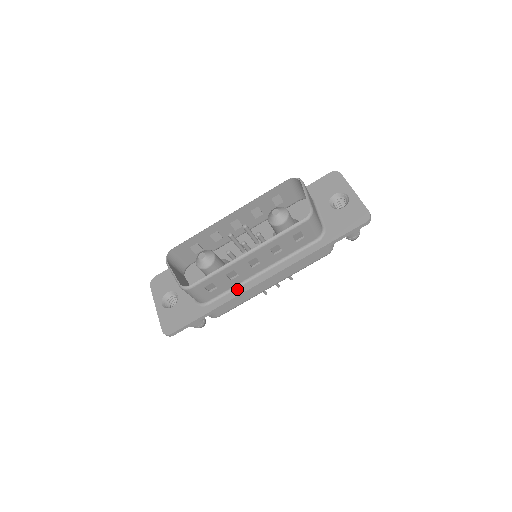
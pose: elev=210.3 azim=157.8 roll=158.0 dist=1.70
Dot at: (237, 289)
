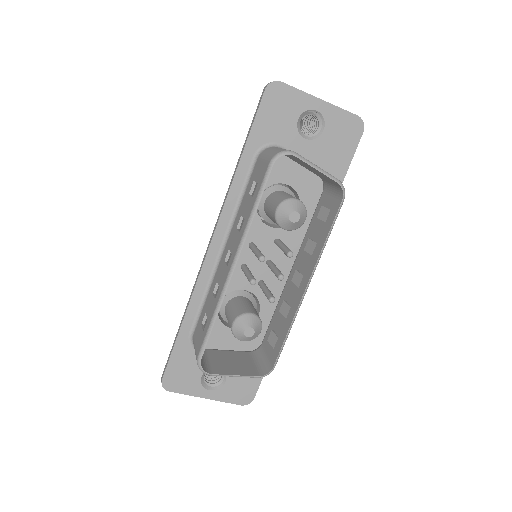
Dot at: occluded
